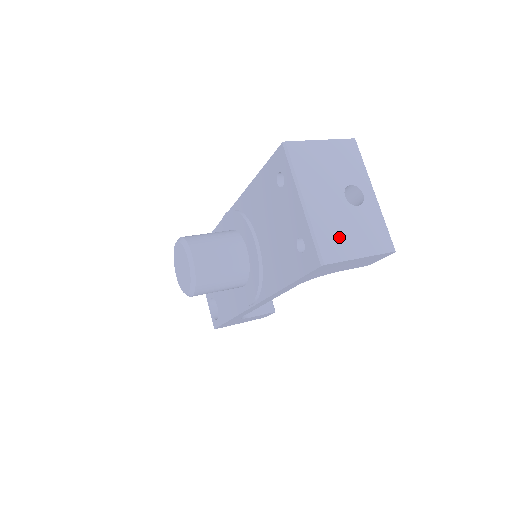
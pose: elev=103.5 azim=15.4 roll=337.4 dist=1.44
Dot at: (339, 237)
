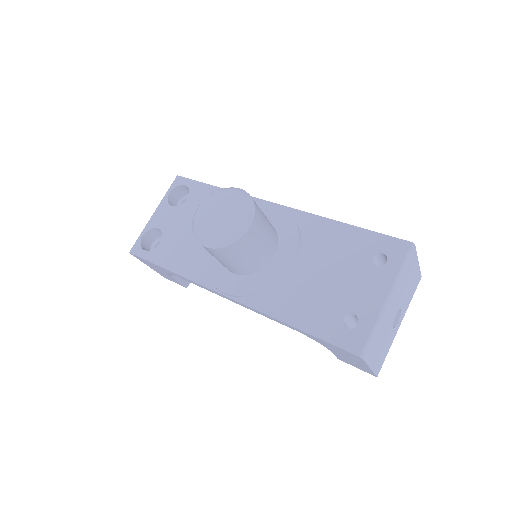
Dot at: (377, 343)
